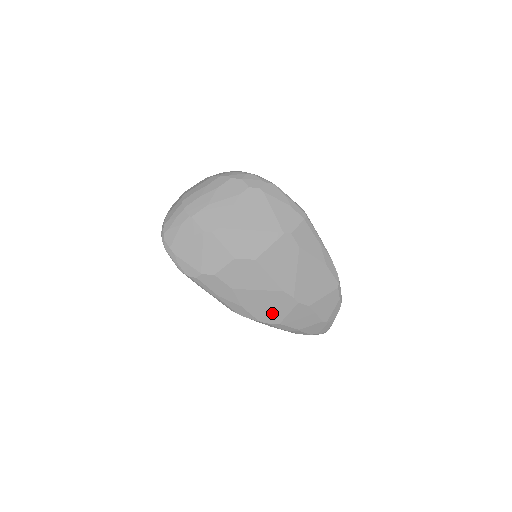
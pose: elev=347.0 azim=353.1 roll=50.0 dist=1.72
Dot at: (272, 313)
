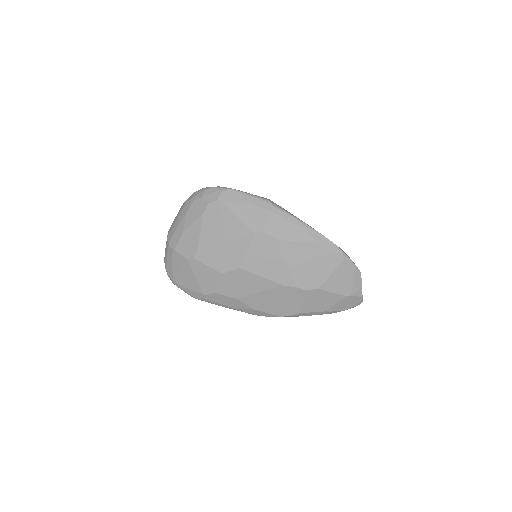
Dot at: (287, 306)
